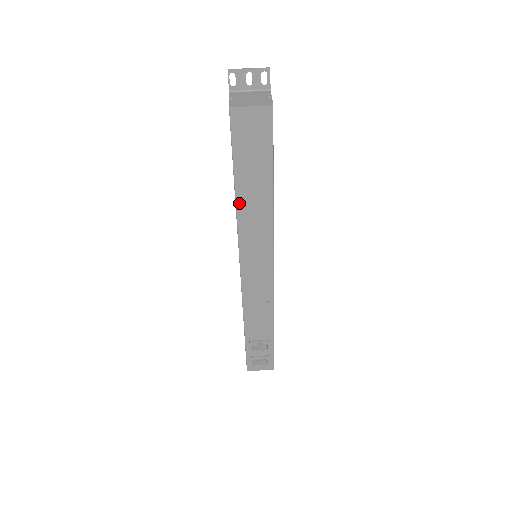
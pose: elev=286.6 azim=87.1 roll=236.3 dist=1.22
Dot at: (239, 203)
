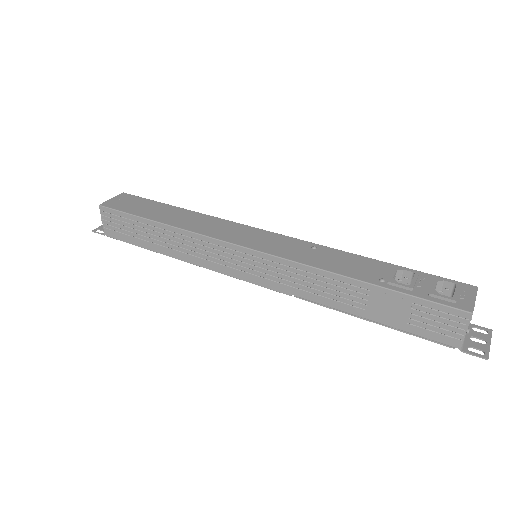
Dot at: (173, 225)
